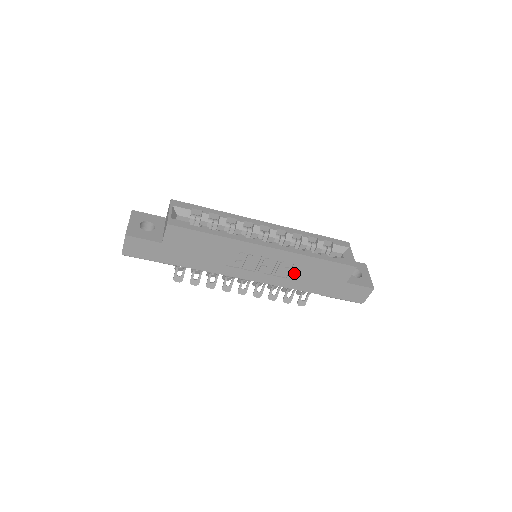
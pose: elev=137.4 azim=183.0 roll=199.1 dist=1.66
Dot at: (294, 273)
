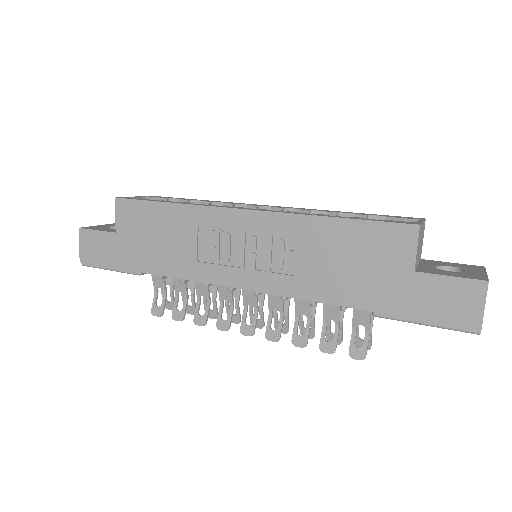
Dot at: (304, 261)
